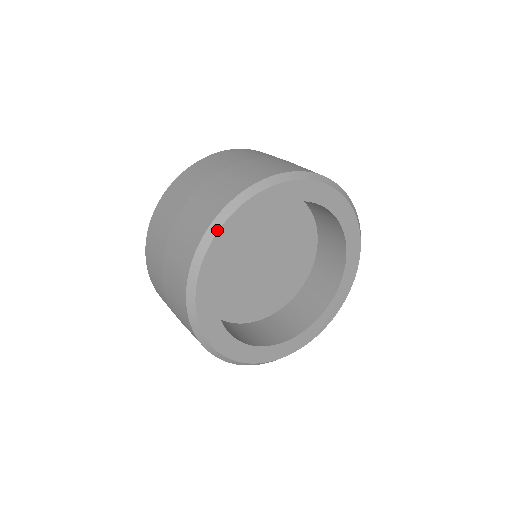
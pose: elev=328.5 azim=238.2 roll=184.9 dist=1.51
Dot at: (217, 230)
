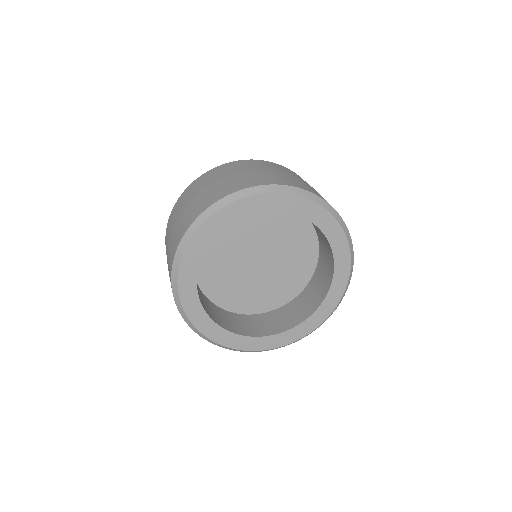
Dot at: (192, 235)
